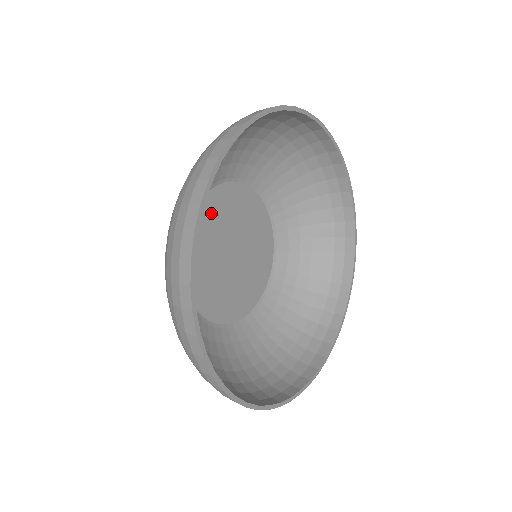
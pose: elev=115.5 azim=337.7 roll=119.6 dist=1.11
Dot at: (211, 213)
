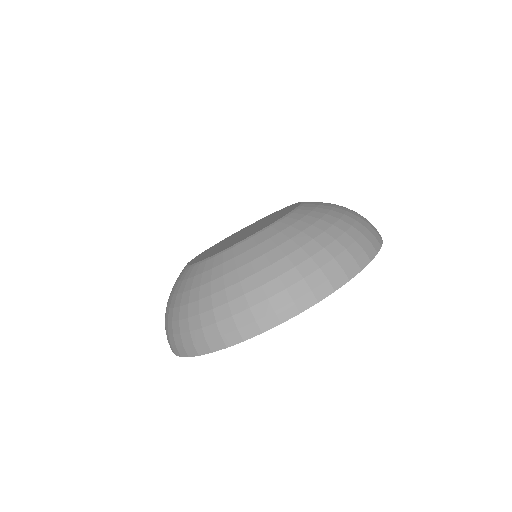
Dot at: occluded
